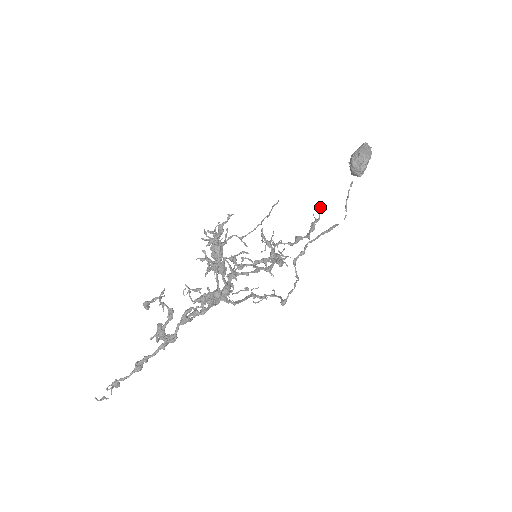
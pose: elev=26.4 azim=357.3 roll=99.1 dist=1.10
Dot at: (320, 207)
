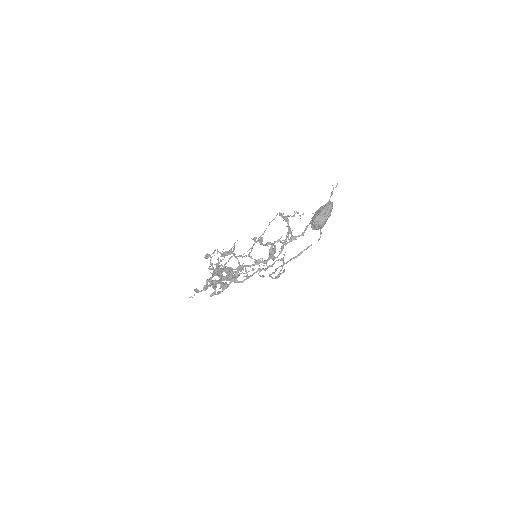
Dot at: (335, 187)
